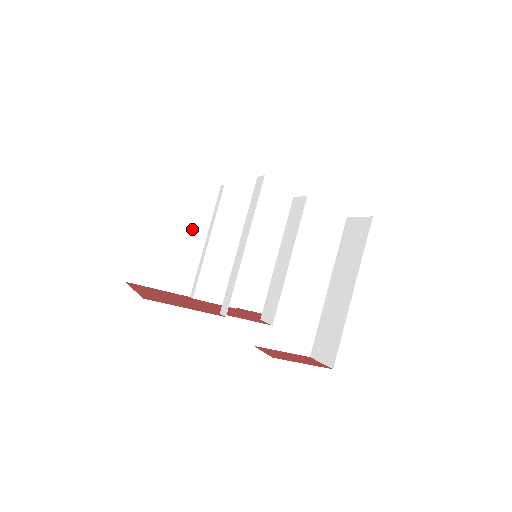
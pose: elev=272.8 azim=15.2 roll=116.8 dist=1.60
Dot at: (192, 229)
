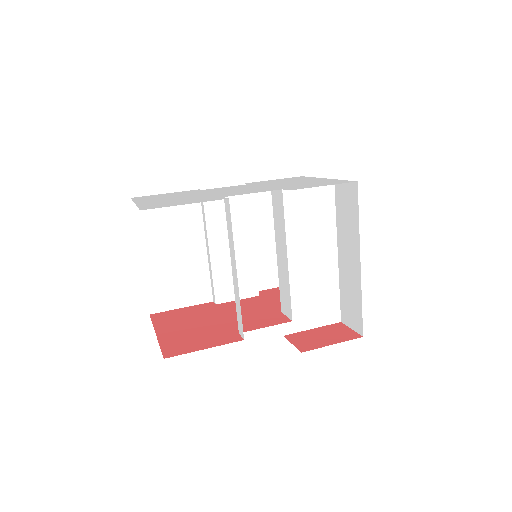
Dot at: (189, 243)
